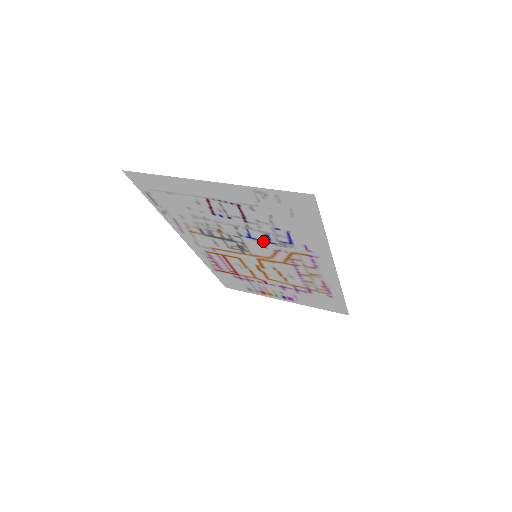
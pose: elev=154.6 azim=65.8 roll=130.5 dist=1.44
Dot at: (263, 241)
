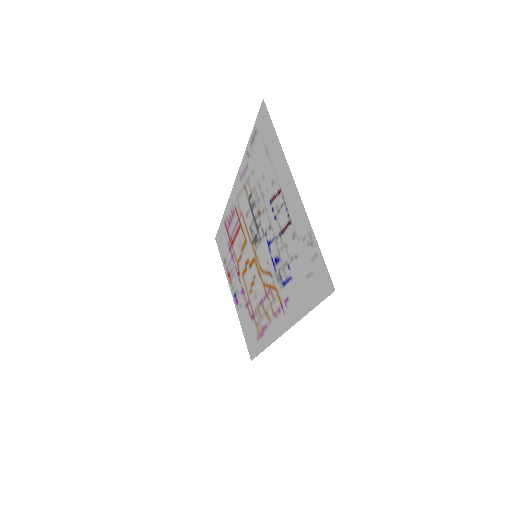
Dot at: (272, 257)
